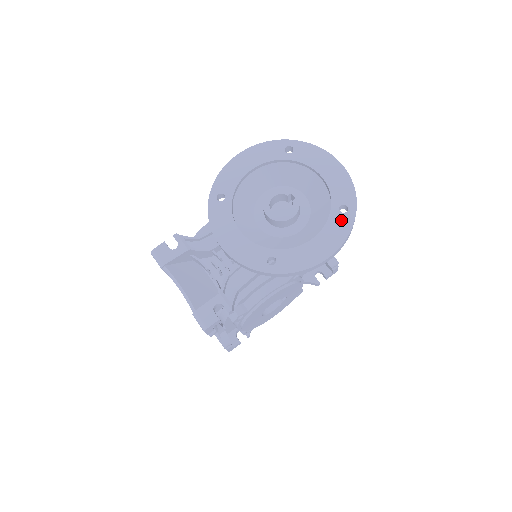
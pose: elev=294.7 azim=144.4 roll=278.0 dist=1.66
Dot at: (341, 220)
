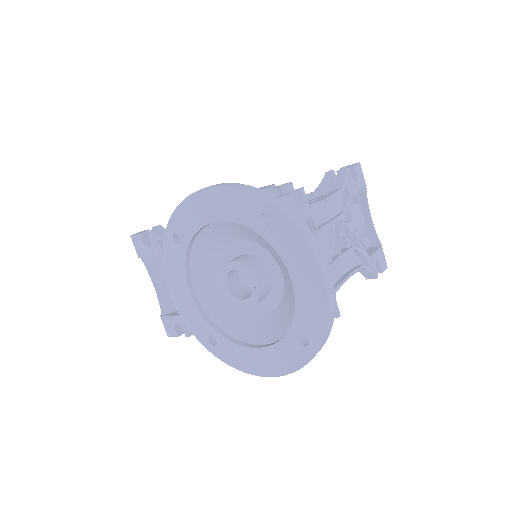
Dot at: (294, 351)
